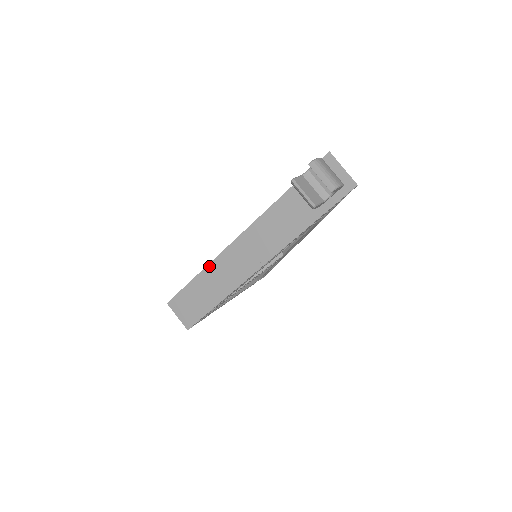
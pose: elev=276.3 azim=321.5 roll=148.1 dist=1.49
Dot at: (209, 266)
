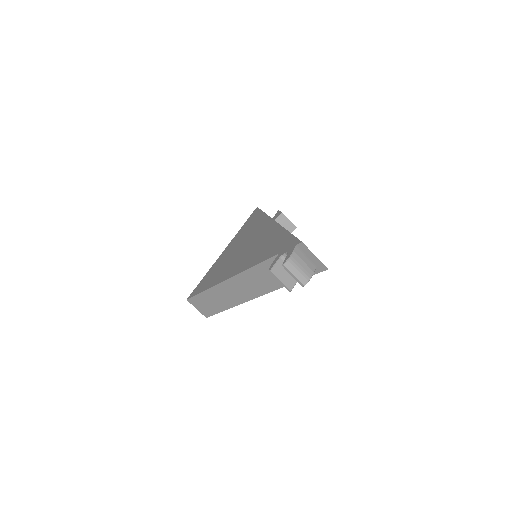
Dot at: (215, 287)
